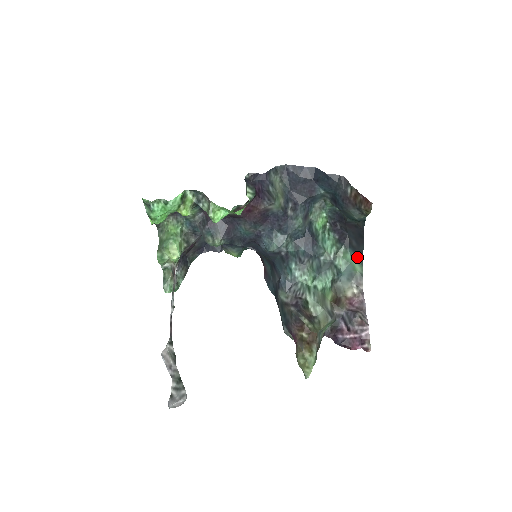
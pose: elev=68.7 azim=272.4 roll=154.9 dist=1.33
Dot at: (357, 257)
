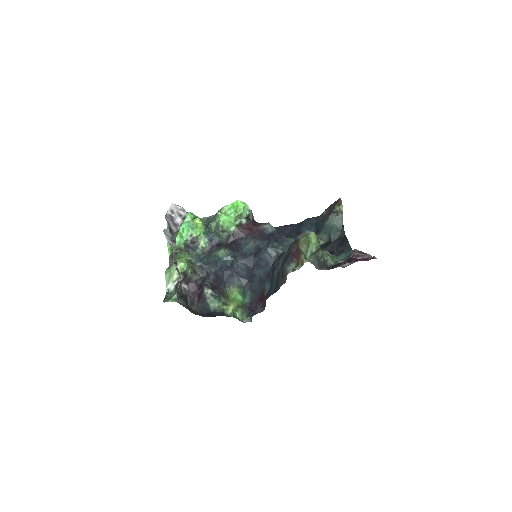
Dot at: (347, 253)
